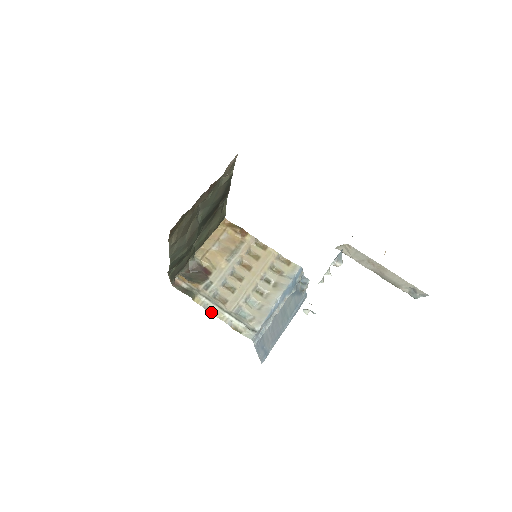
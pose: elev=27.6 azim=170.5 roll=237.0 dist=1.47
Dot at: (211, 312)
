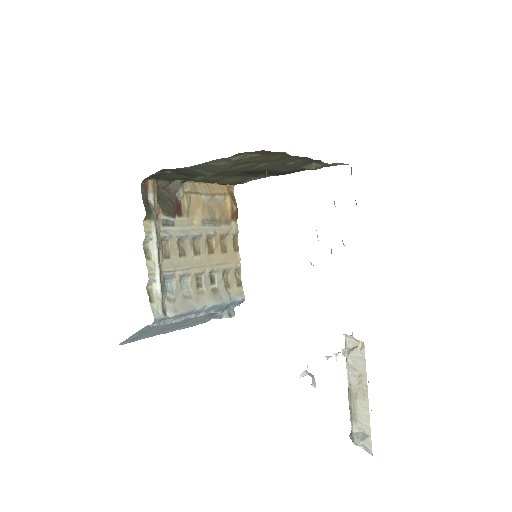
Dot at: (146, 250)
